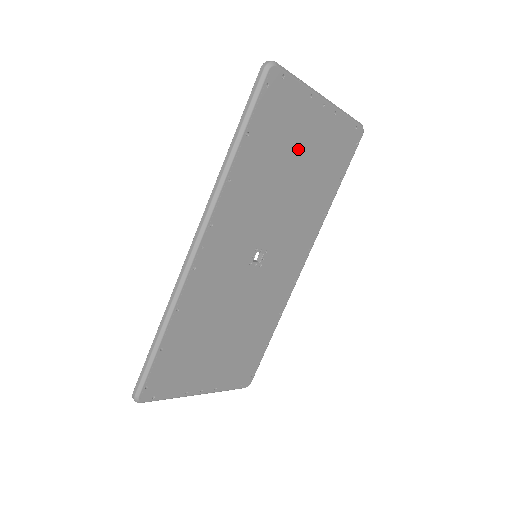
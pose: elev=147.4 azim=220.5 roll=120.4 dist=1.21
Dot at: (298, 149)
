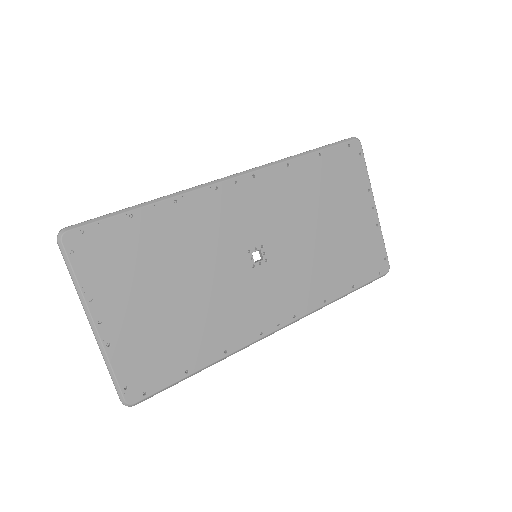
Dot at: (341, 213)
